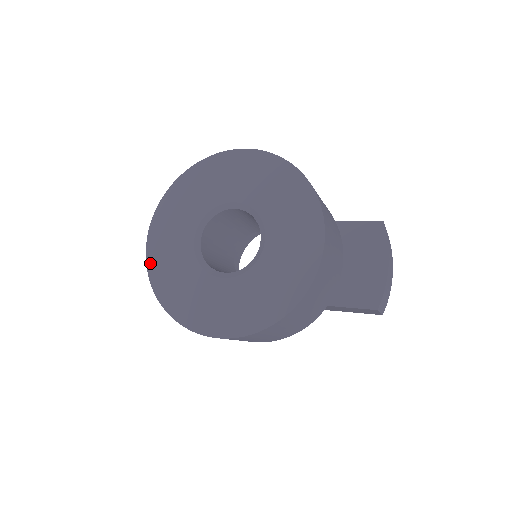
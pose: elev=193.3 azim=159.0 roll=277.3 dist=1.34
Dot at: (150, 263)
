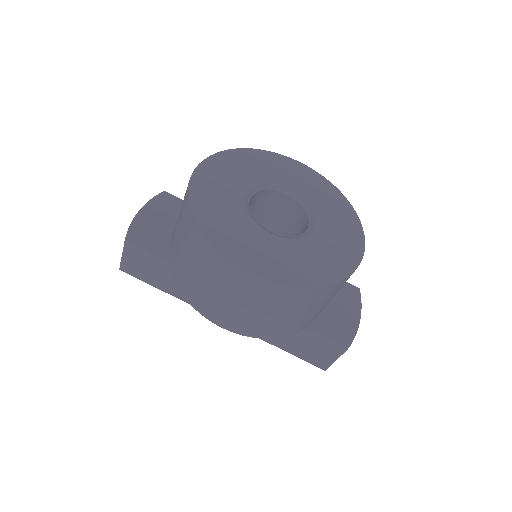
Dot at: (193, 186)
